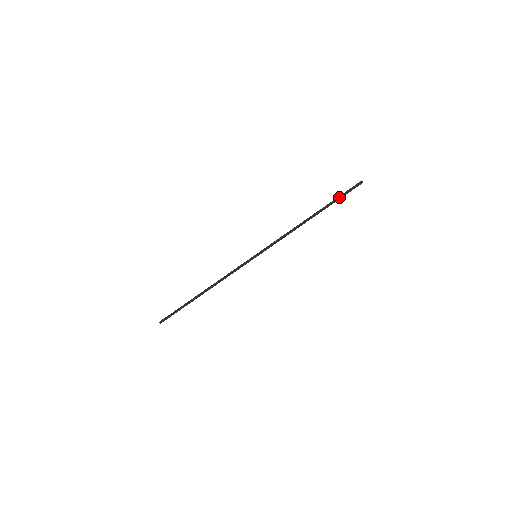
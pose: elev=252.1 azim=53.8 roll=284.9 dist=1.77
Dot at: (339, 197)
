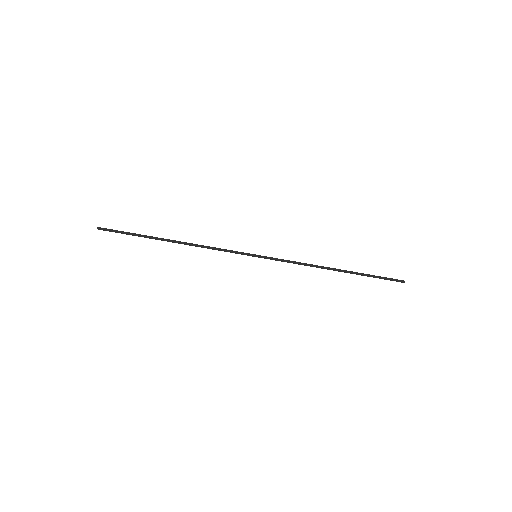
Dot at: (375, 276)
